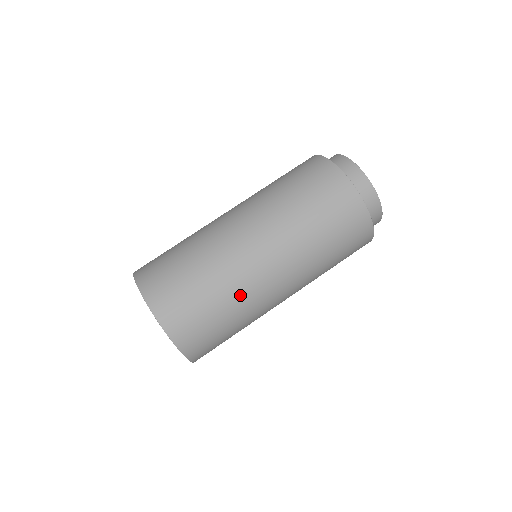
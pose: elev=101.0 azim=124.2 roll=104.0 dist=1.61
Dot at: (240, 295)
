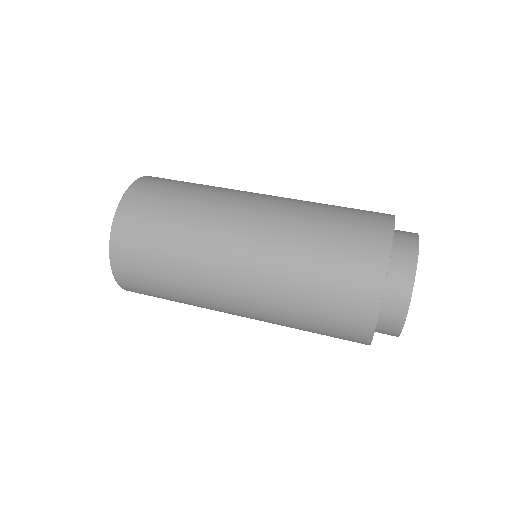
Dot at: (208, 204)
